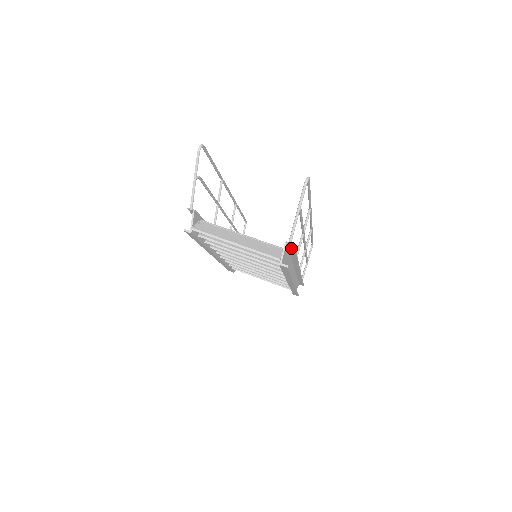
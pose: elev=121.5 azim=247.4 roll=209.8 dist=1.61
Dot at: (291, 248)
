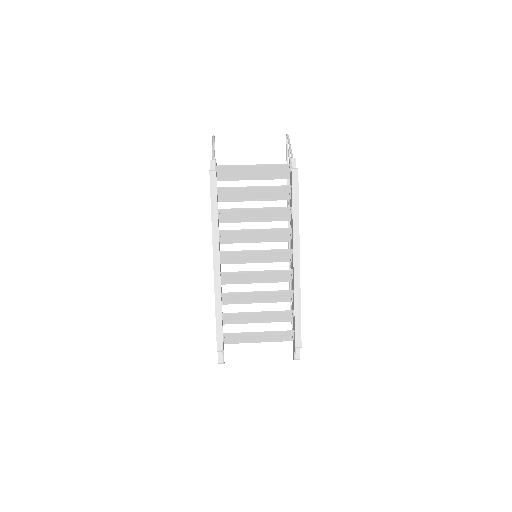
Dot at: occluded
